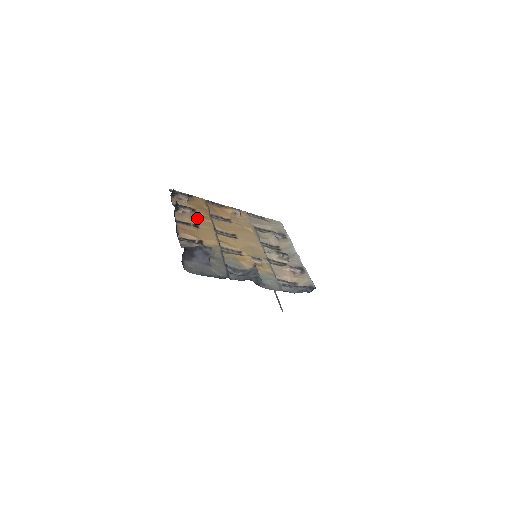
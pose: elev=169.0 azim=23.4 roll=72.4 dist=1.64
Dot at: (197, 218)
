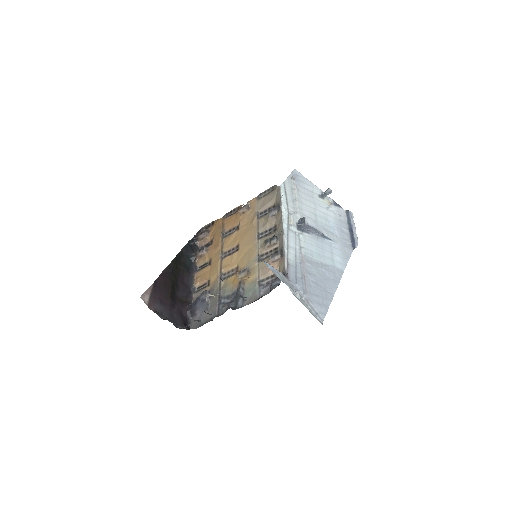
Dot at: (211, 252)
